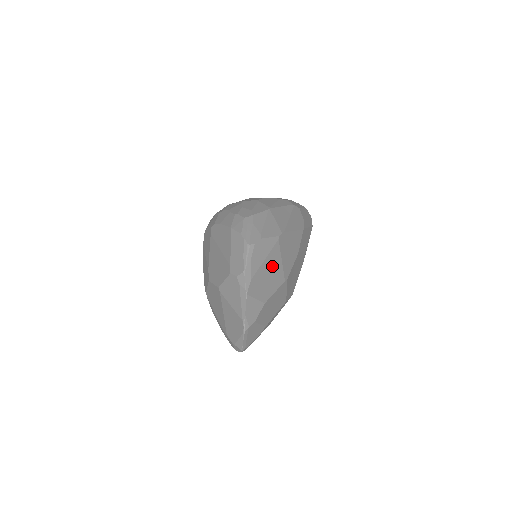
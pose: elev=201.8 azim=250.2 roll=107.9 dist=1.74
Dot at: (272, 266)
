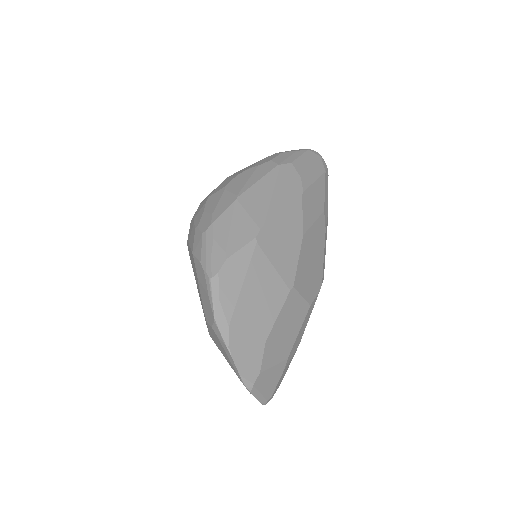
Dot at: (259, 285)
